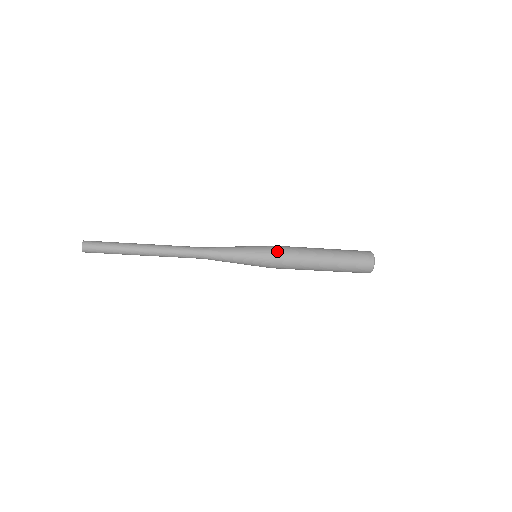
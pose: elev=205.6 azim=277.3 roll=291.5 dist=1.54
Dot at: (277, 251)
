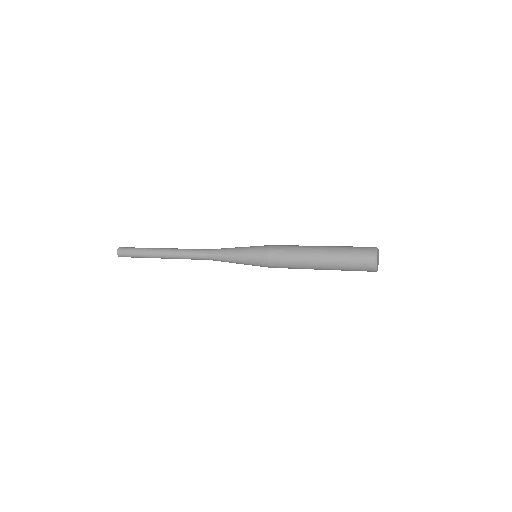
Dot at: (271, 249)
